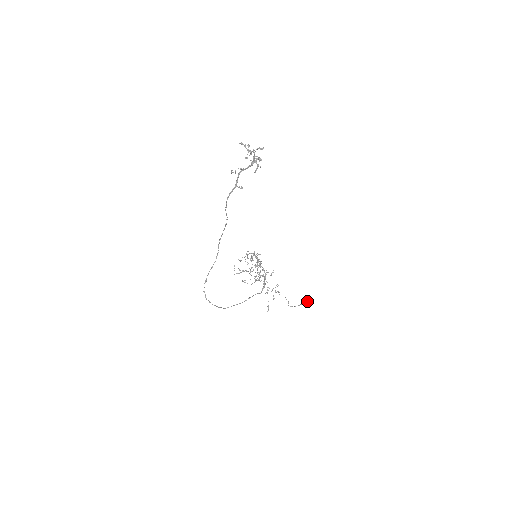
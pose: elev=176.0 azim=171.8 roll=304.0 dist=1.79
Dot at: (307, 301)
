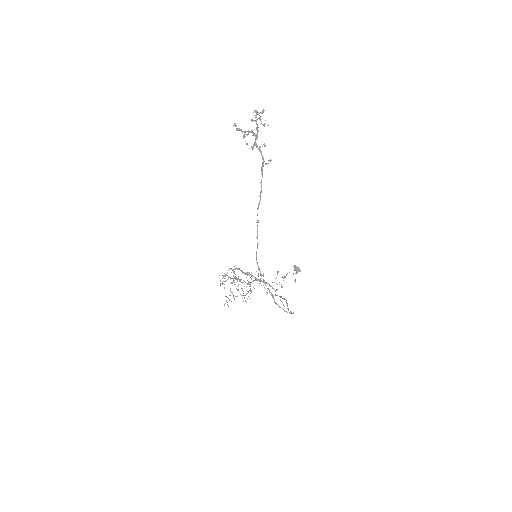
Dot at: (296, 270)
